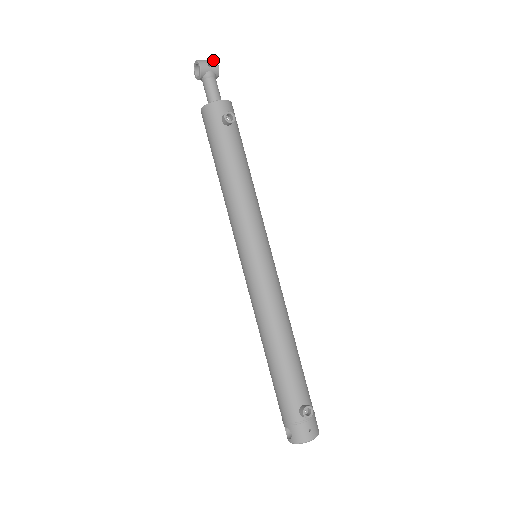
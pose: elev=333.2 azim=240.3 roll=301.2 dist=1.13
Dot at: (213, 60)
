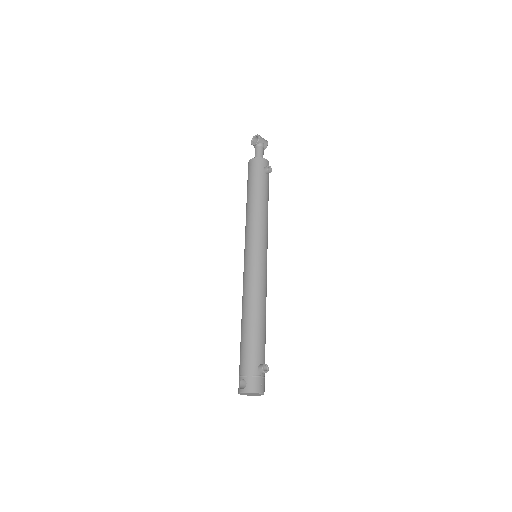
Dot at: (266, 140)
